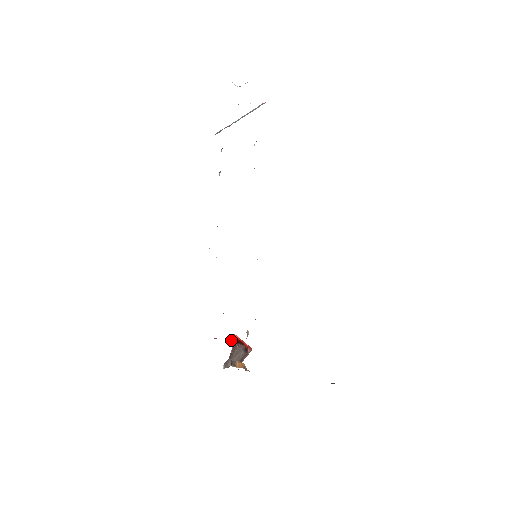
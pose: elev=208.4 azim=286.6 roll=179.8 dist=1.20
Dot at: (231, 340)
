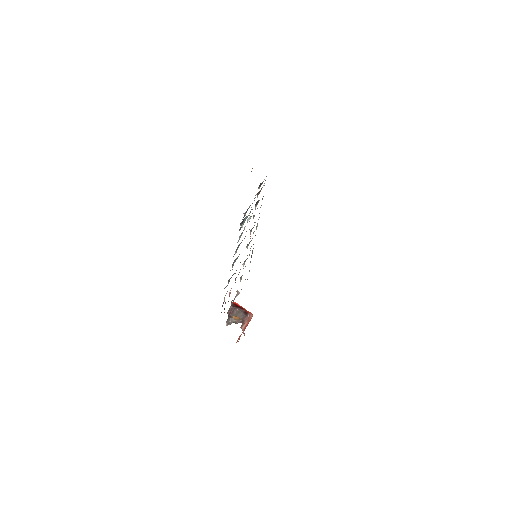
Dot at: (232, 305)
